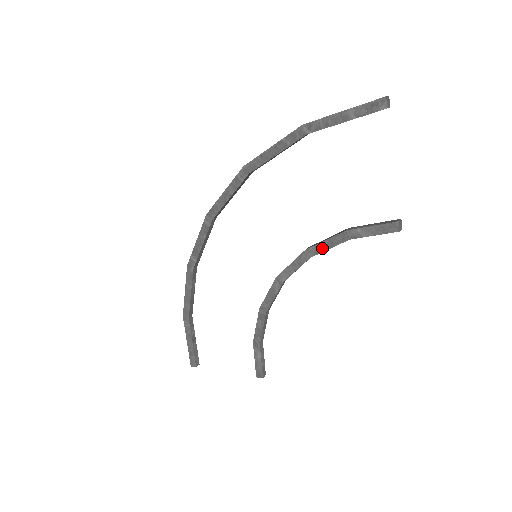
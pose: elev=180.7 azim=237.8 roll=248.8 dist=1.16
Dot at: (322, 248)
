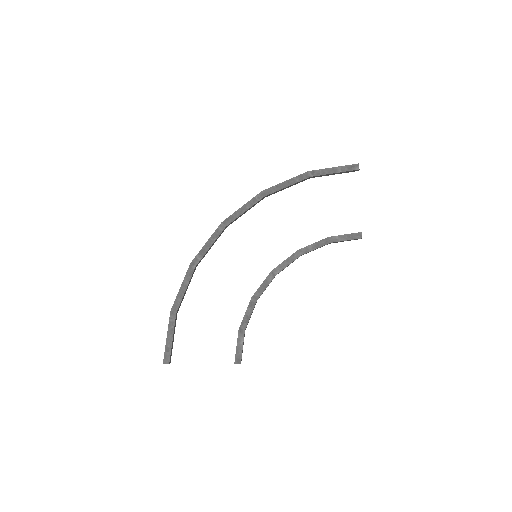
Dot at: (311, 248)
